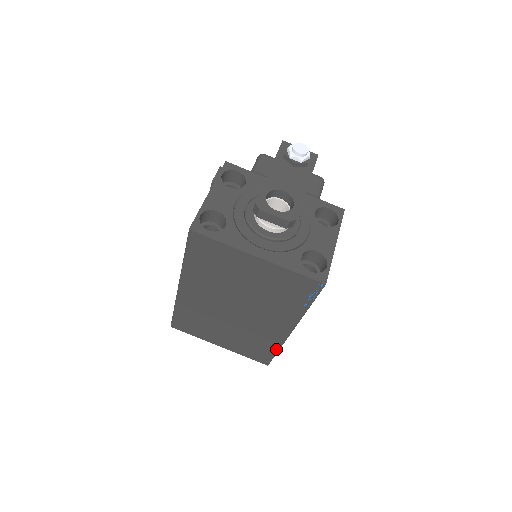
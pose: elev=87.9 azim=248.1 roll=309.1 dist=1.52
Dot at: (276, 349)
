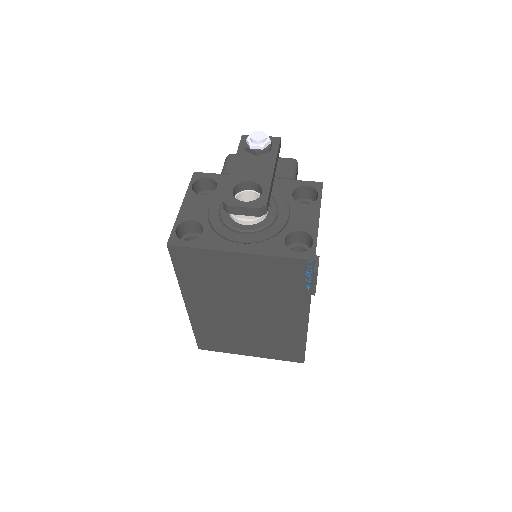
Dot at: (303, 343)
